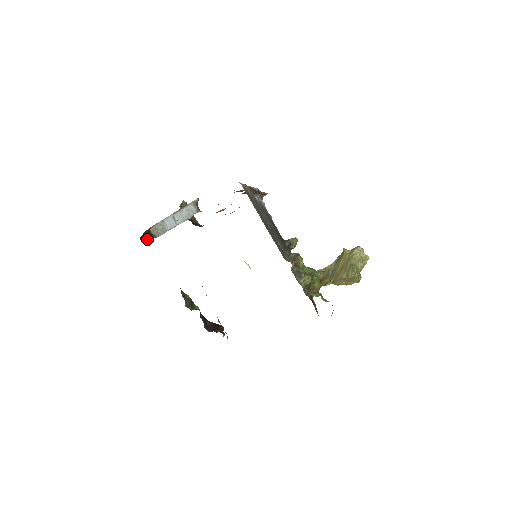
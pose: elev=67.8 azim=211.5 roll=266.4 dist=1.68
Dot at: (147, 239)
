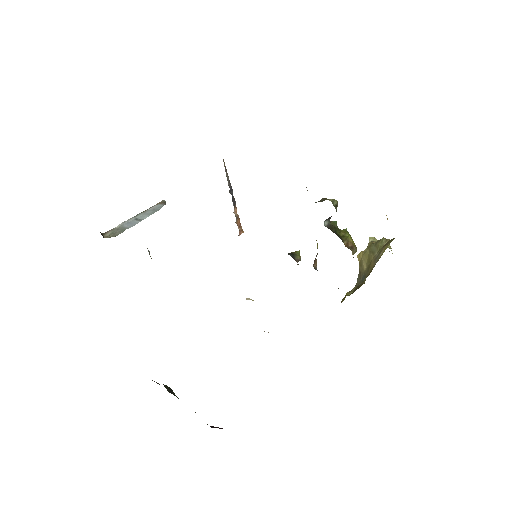
Dot at: occluded
